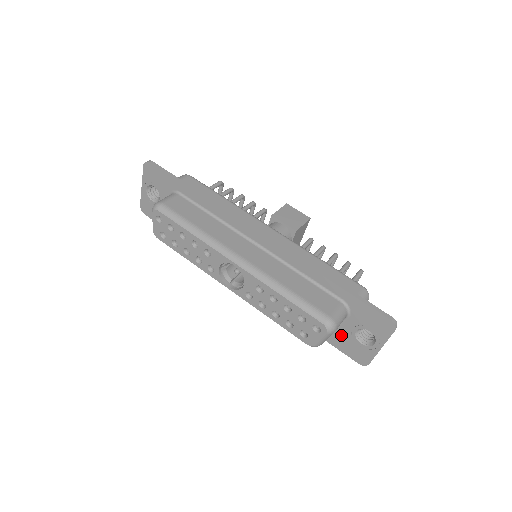
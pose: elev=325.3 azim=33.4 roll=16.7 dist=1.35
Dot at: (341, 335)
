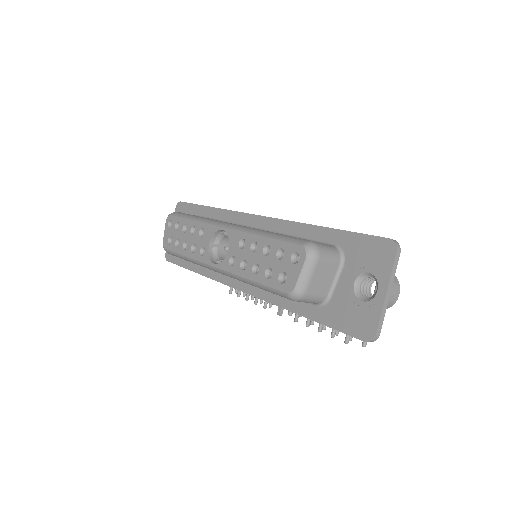
Dot at: (338, 302)
